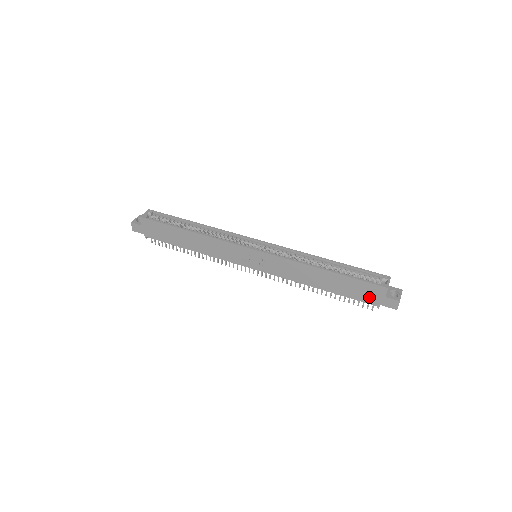
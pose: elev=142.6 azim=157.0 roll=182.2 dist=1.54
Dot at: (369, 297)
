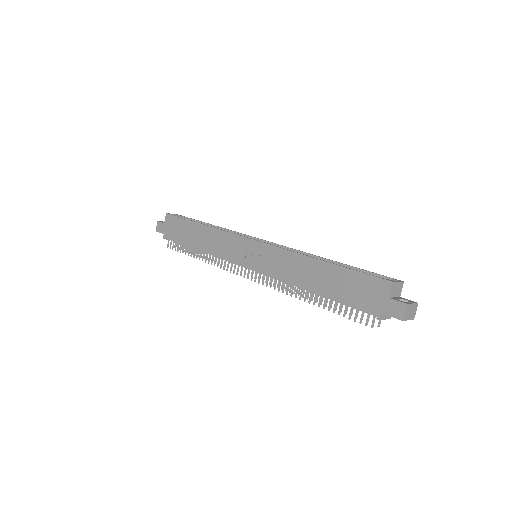
Dot at: (368, 300)
